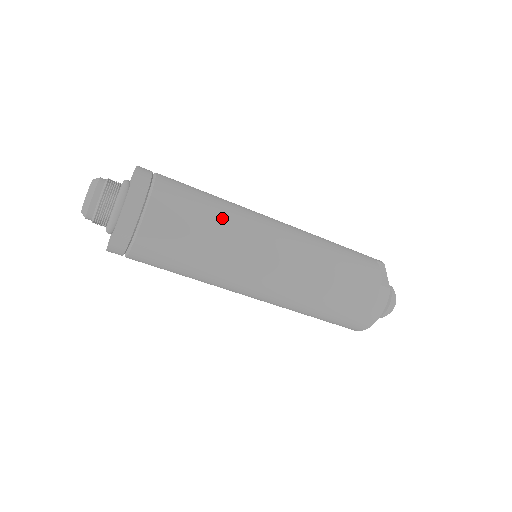
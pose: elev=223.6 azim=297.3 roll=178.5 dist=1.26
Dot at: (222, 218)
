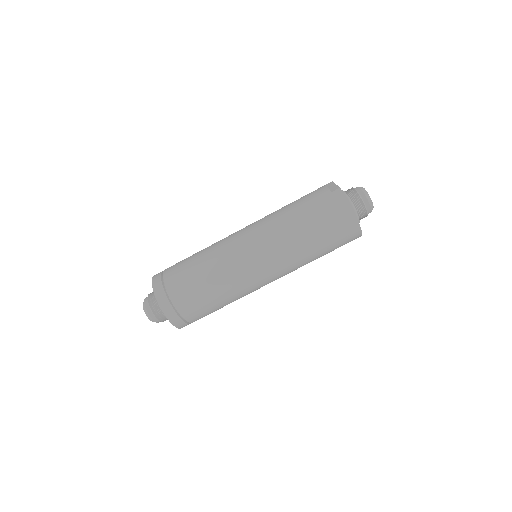
Dot at: (206, 254)
